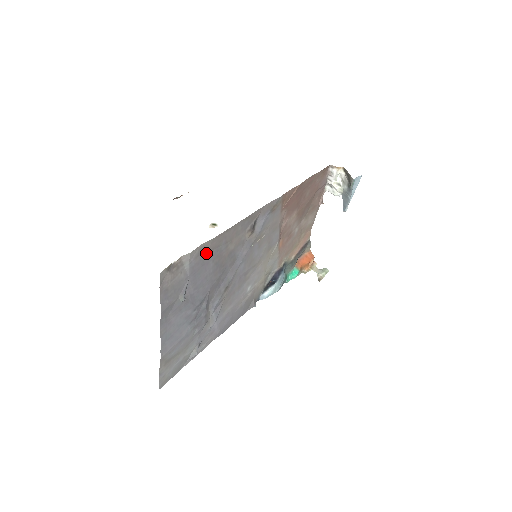
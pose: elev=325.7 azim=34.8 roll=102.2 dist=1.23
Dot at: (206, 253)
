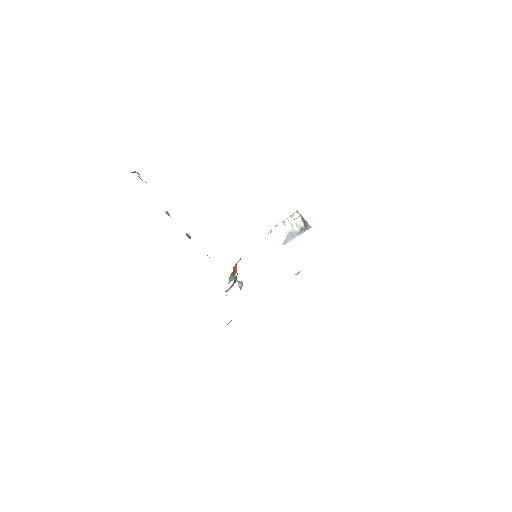
Dot at: occluded
